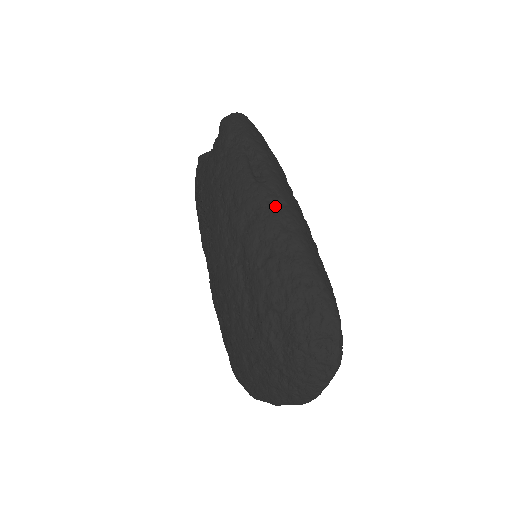
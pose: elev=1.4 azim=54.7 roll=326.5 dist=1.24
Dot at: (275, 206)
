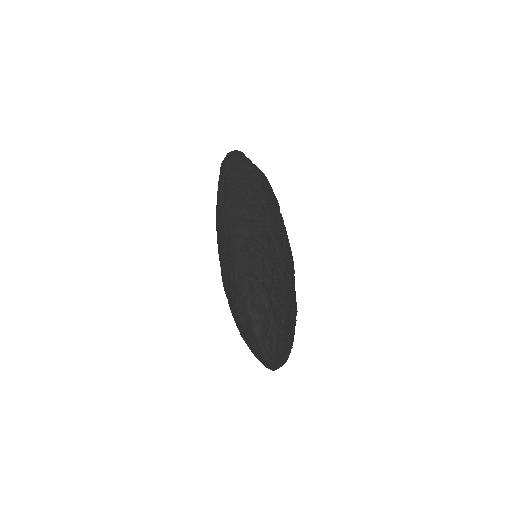
Dot at: (224, 221)
